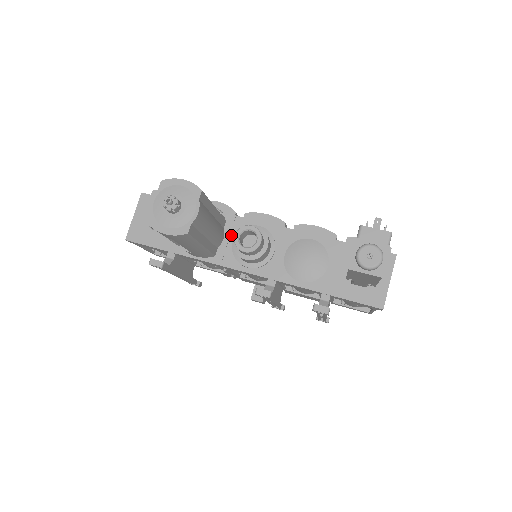
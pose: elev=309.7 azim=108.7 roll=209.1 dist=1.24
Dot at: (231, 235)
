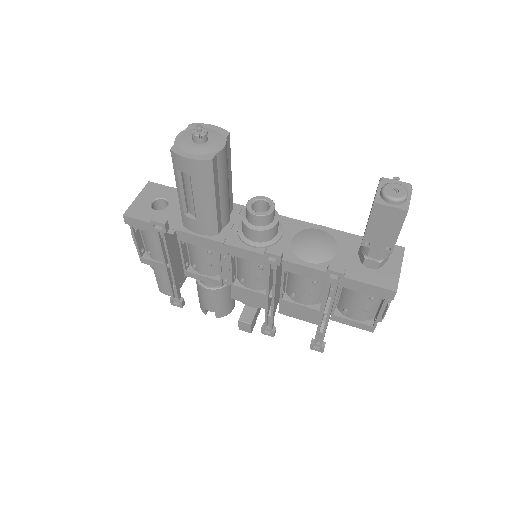
Dot at: (237, 220)
